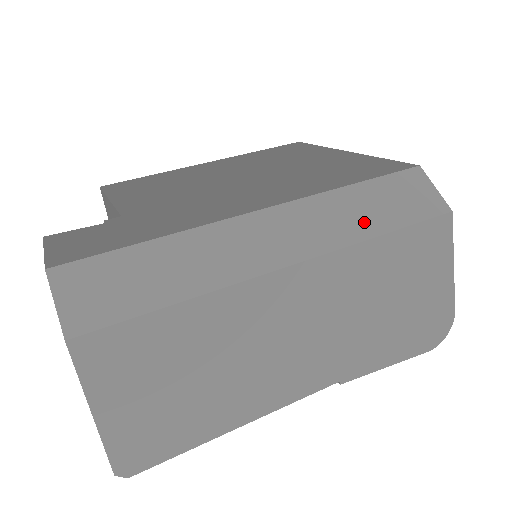
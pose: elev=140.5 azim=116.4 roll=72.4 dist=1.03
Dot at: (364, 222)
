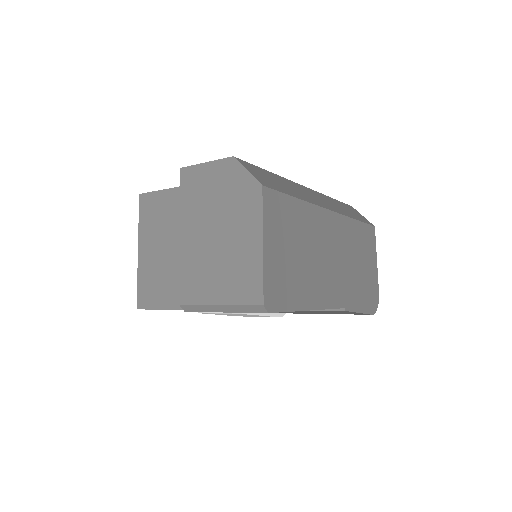
Dot at: (347, 212)
